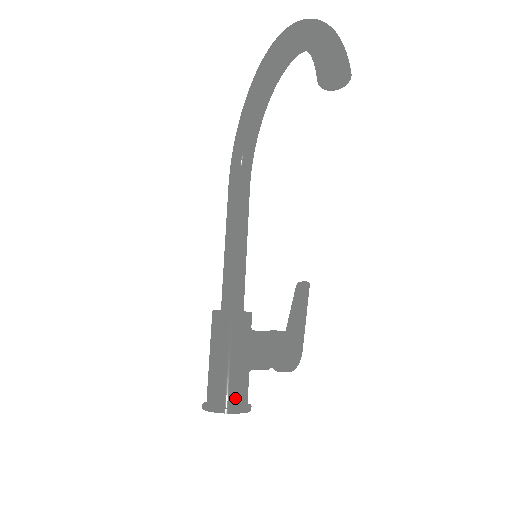
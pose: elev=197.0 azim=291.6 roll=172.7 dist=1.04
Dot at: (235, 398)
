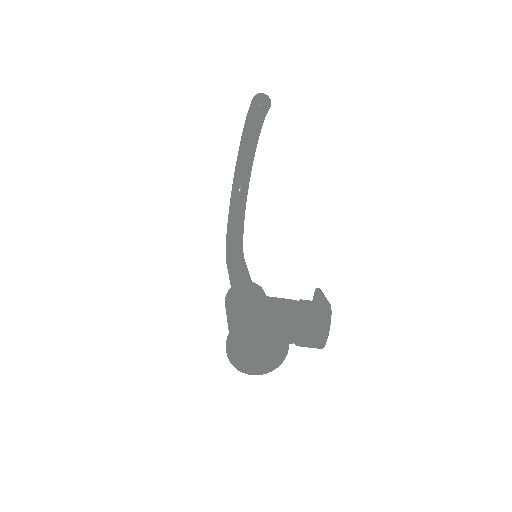
Dot at: occluded
